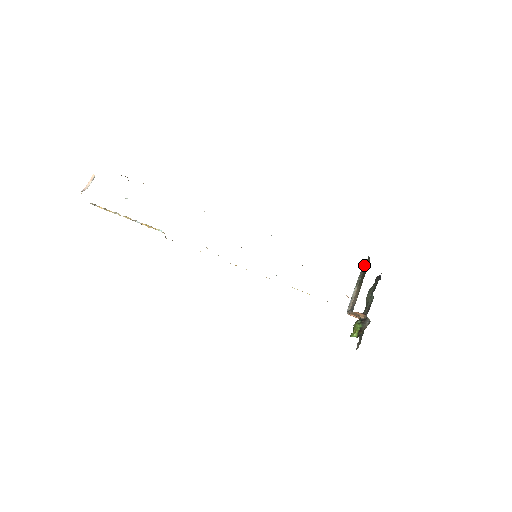
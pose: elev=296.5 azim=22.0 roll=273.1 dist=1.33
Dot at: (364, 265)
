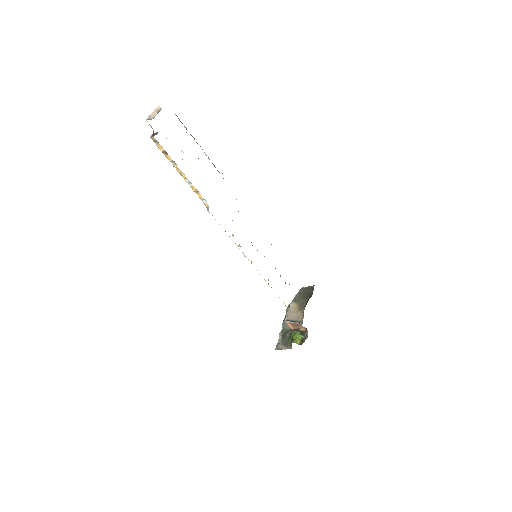
Dot at: (303, 289)
